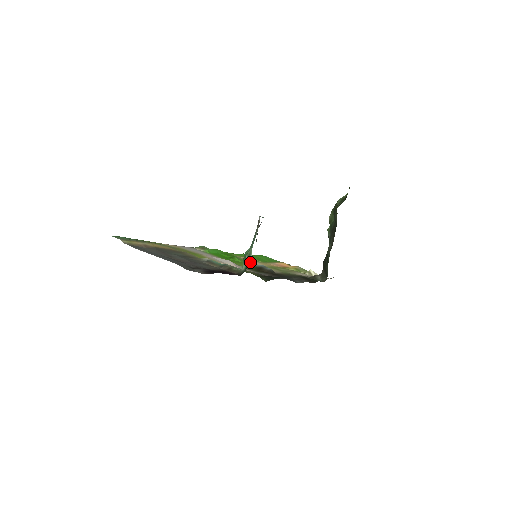
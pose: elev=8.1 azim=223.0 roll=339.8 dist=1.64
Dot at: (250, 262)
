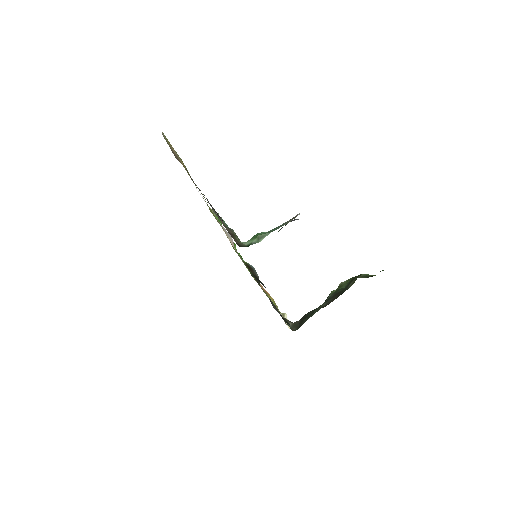
Dot at: occluded
